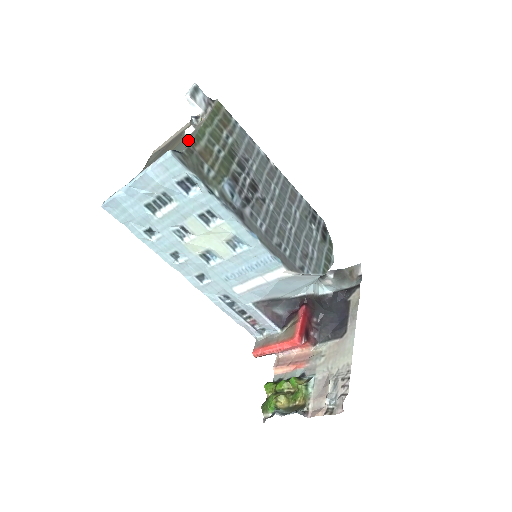
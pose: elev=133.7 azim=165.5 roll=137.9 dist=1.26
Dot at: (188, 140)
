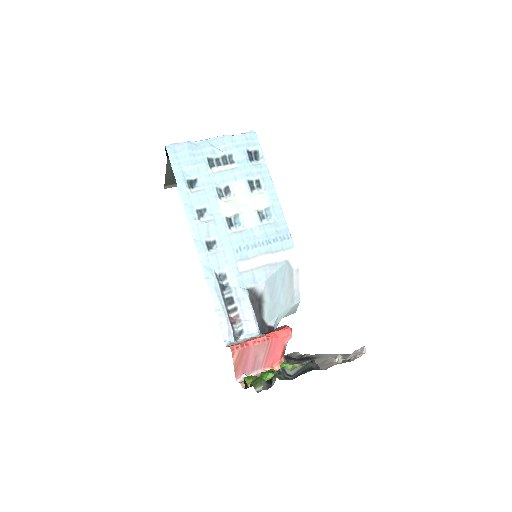
Dot at: occluded
